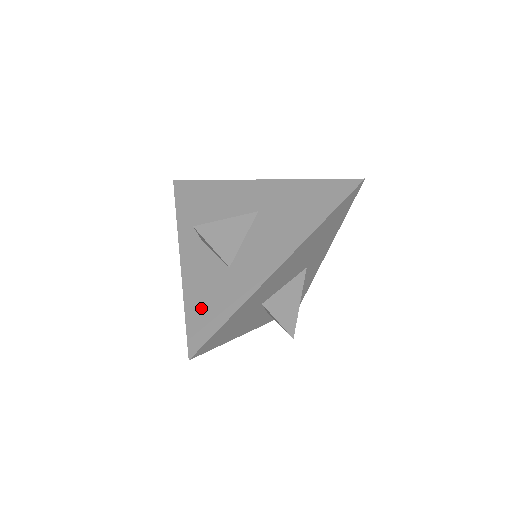
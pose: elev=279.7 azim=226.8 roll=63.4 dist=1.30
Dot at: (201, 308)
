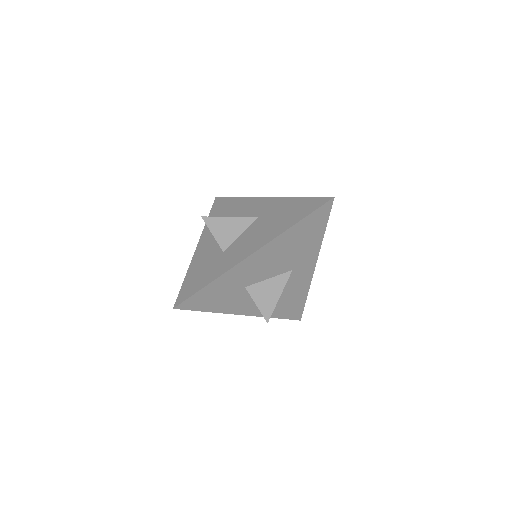
Dot at: (195, 277)
